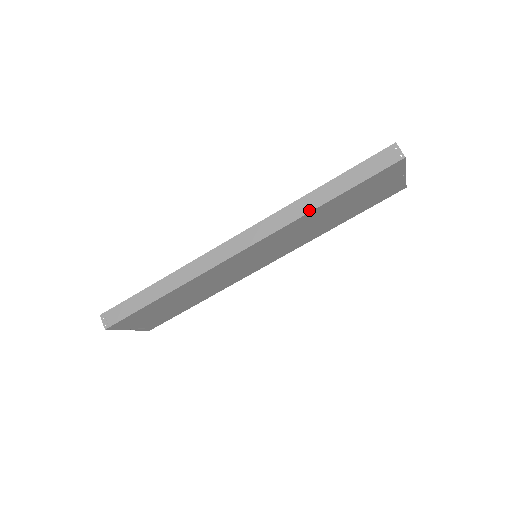
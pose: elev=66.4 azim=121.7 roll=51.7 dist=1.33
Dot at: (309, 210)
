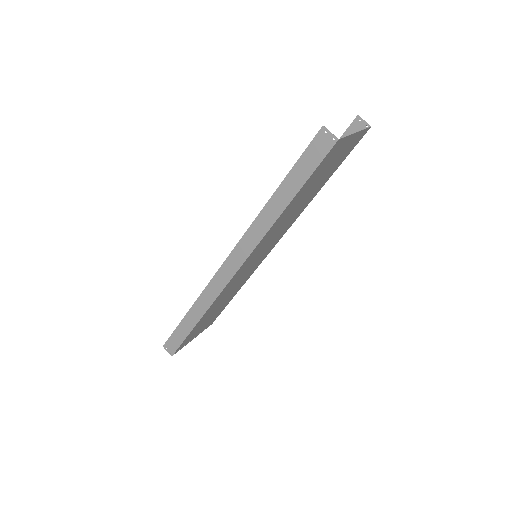
Dot at: (273, 221)
